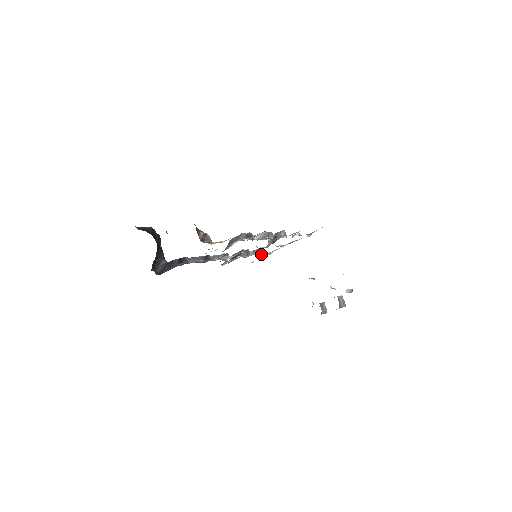
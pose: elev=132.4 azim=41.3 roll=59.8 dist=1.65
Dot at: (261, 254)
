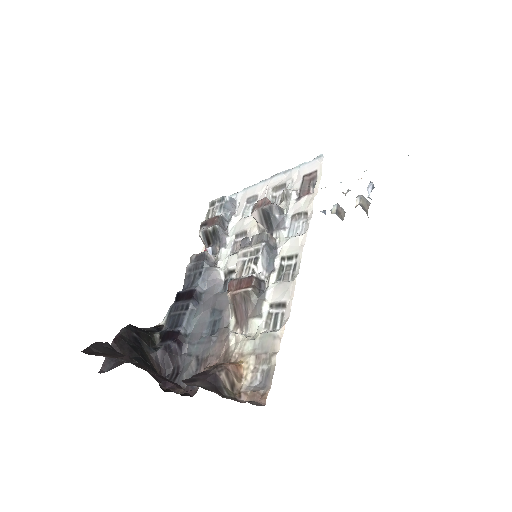
Dot at: (233, 201)
